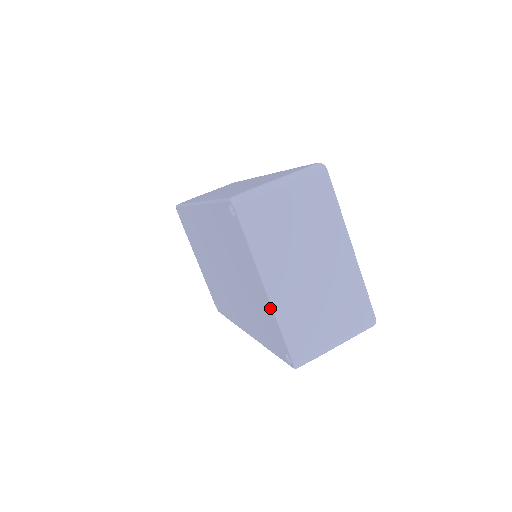
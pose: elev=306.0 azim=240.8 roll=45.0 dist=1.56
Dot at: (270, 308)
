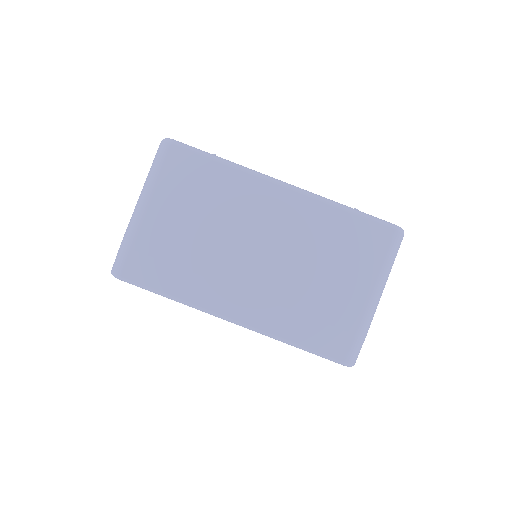
Dot at: (260, 333)
